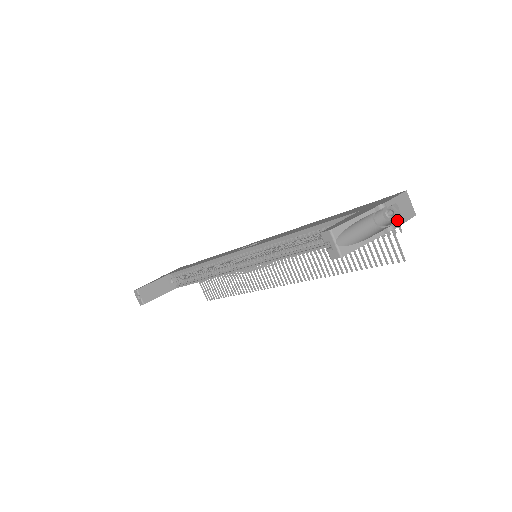
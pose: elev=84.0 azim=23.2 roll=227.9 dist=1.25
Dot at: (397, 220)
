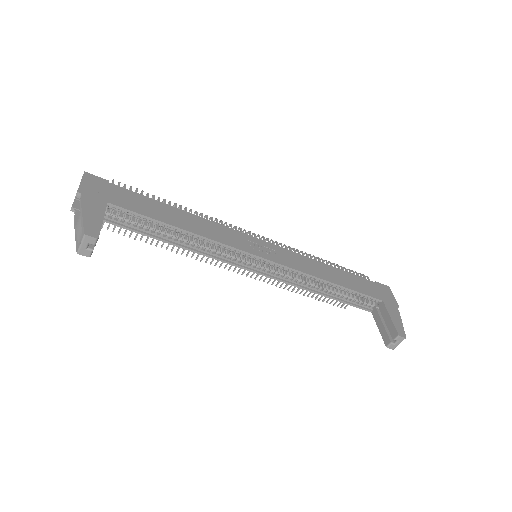
Dot at: occluded
